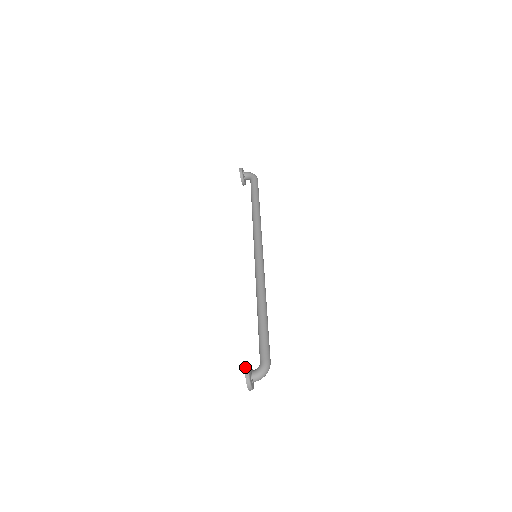
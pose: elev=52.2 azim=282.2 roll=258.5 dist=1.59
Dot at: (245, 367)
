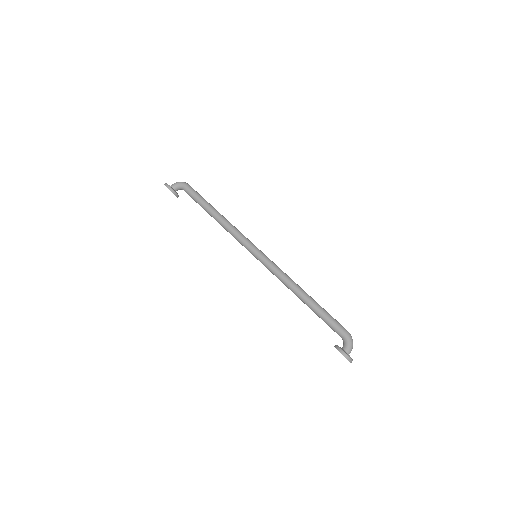
Dot at: occluded
